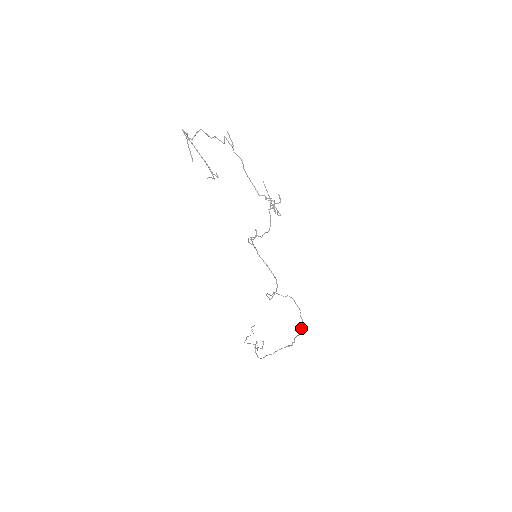
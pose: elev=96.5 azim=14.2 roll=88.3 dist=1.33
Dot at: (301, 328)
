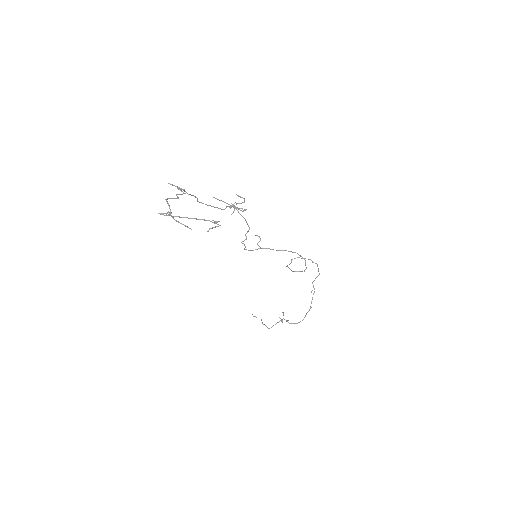
Dot at: (318, 270)
